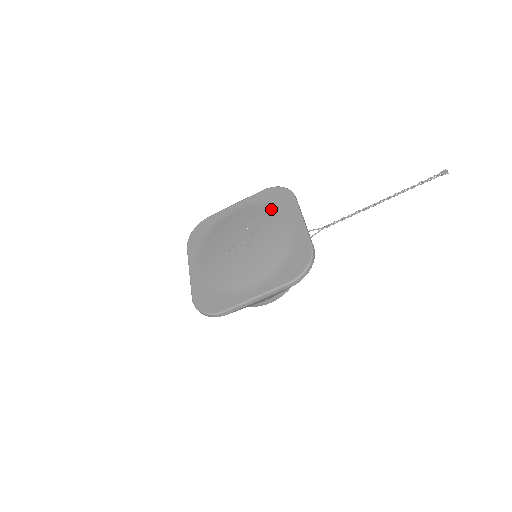
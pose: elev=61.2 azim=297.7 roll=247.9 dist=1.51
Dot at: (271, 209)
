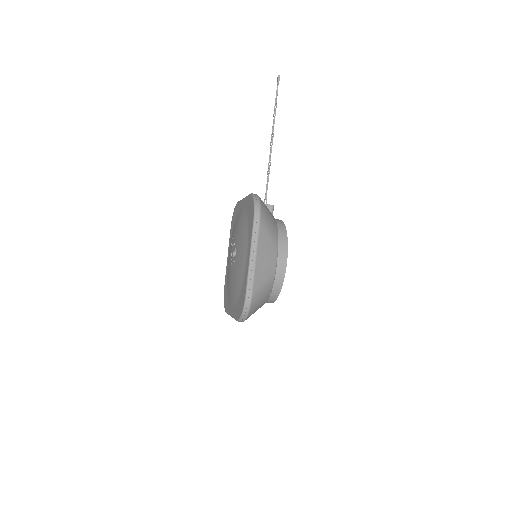
Dot at: occluded
